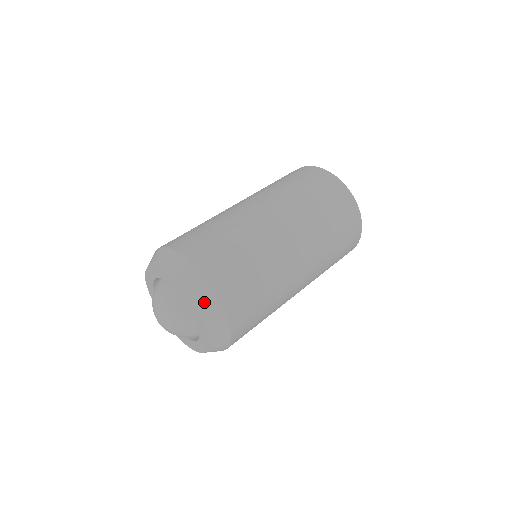
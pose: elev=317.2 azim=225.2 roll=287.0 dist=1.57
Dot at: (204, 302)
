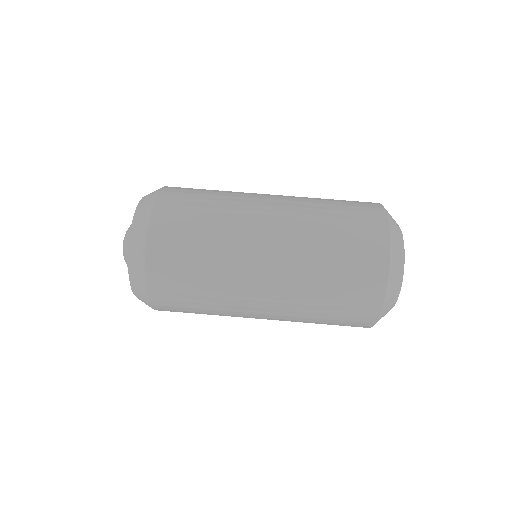
Dot at: (138, 228)
